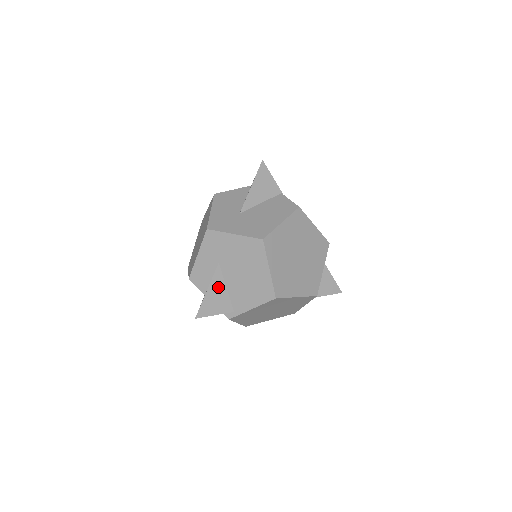
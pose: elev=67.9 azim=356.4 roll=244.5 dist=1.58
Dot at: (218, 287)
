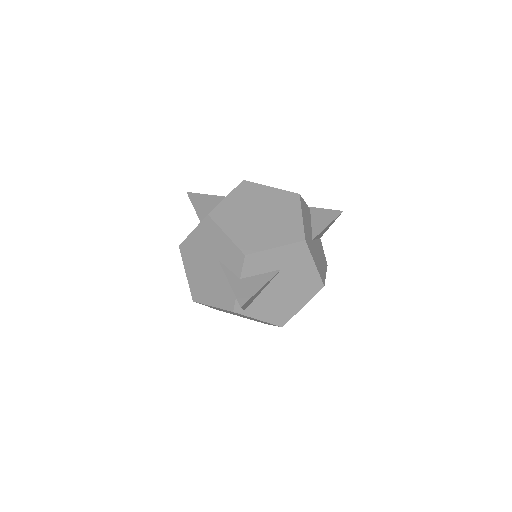
Dot at: (263, 288)
